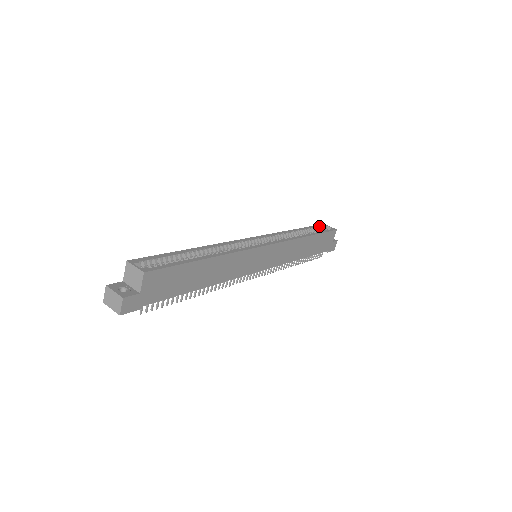
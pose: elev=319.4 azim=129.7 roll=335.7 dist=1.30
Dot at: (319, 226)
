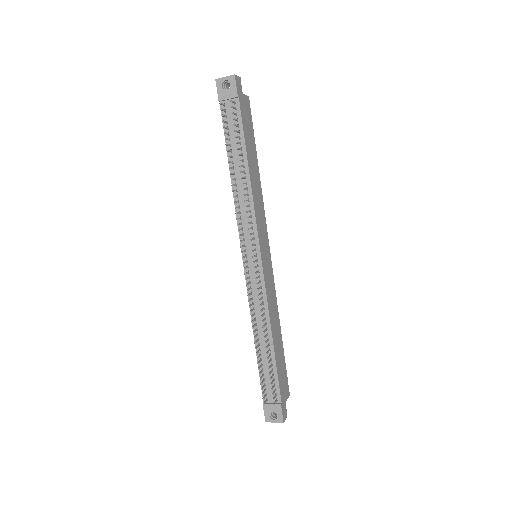
Dot at: occluded
